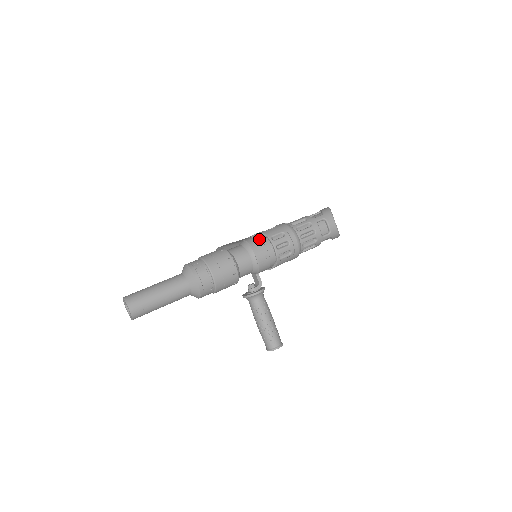
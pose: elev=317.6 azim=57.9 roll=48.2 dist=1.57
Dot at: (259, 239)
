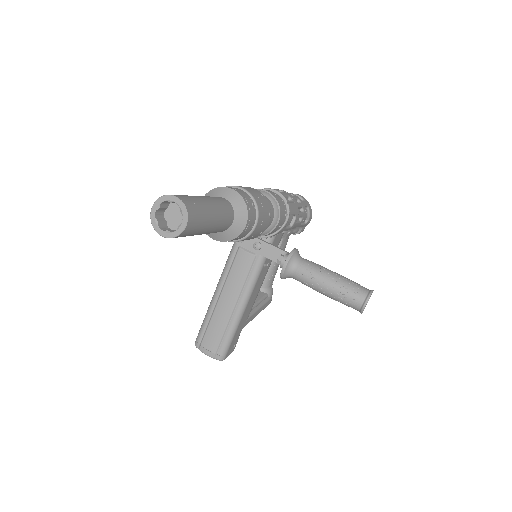
Dot at: occluded
